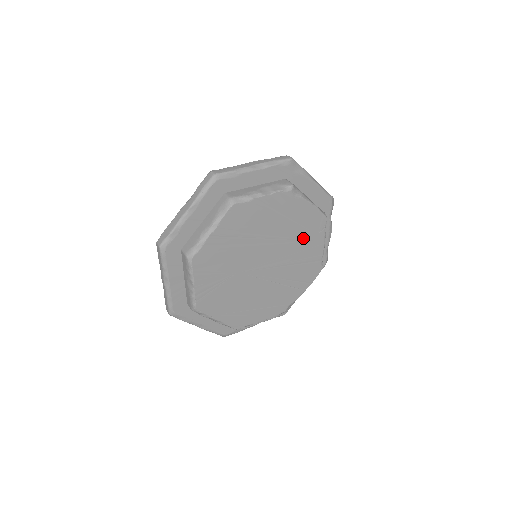
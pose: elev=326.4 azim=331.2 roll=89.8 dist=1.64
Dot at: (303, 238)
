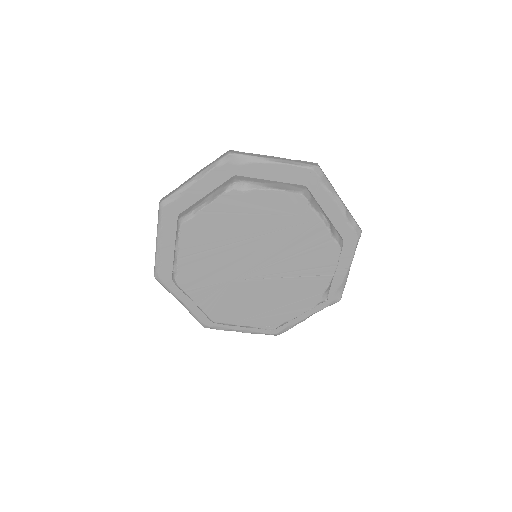
Dot at: (287, 226)
